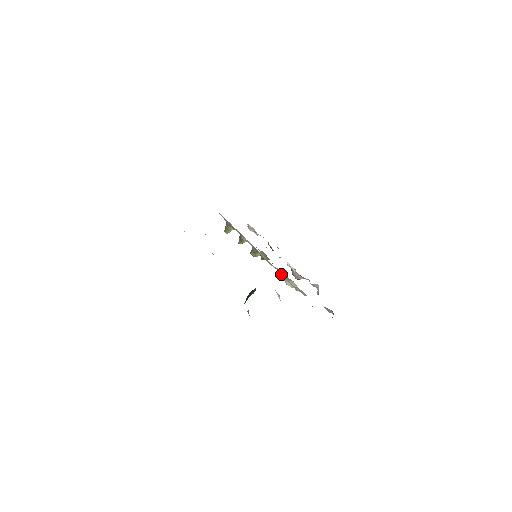
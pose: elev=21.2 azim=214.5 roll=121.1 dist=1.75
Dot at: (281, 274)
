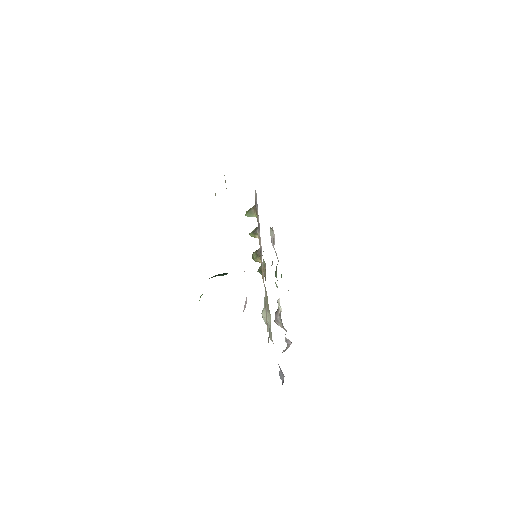
Dot at: (265, 296)
